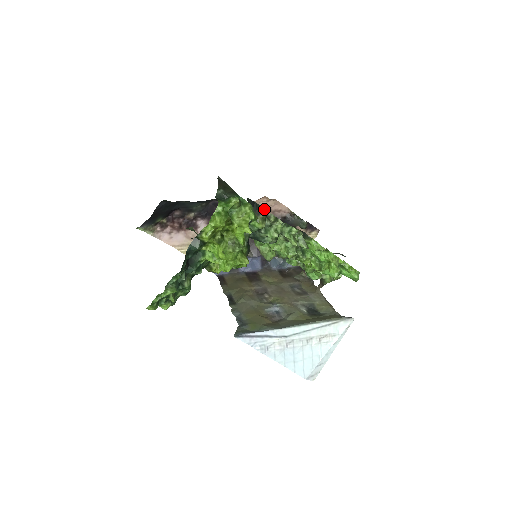
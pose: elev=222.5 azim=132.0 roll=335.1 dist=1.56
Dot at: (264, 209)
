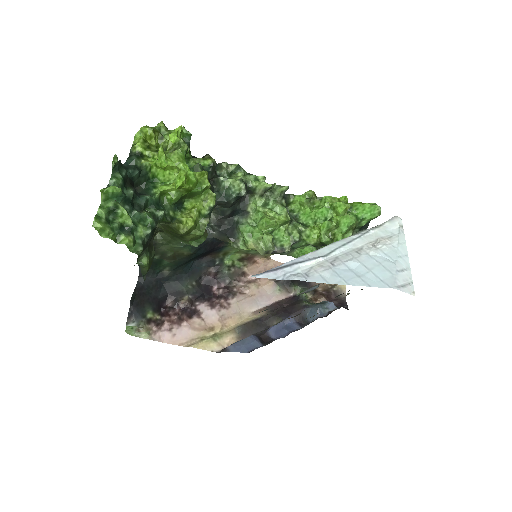
Dot at: occluded
